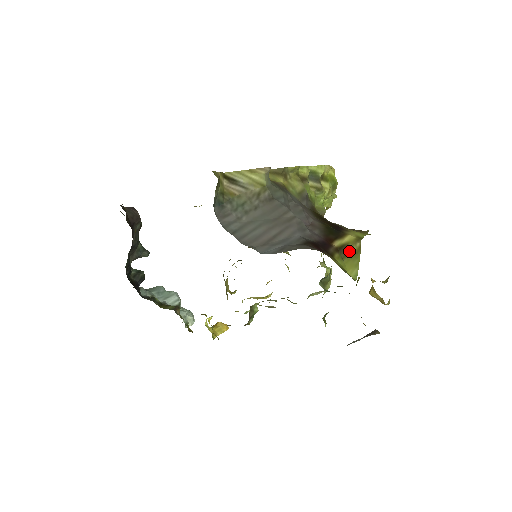
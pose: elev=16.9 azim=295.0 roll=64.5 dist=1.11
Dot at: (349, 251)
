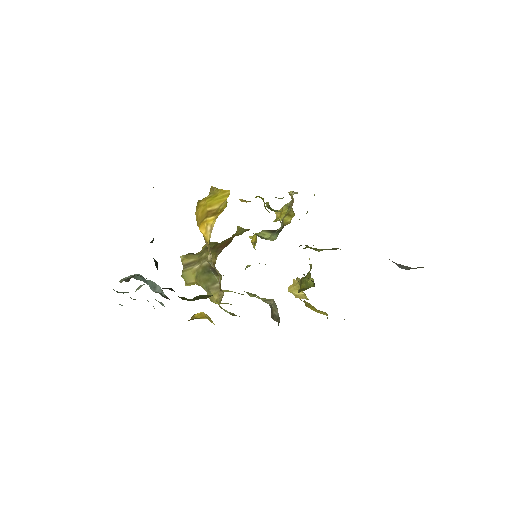
Dot at: occluded
